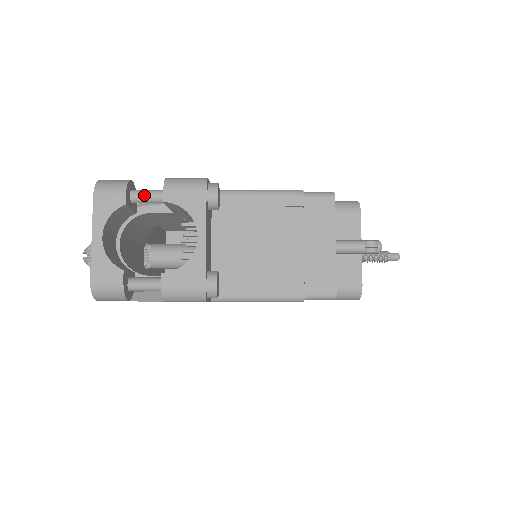
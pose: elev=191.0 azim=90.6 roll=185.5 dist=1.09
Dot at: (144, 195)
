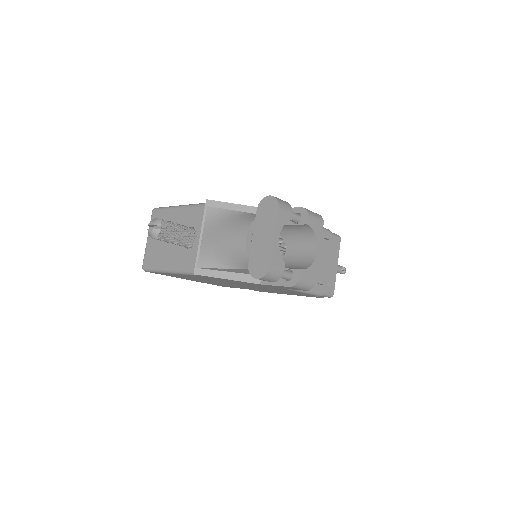
Dot at: occluded
